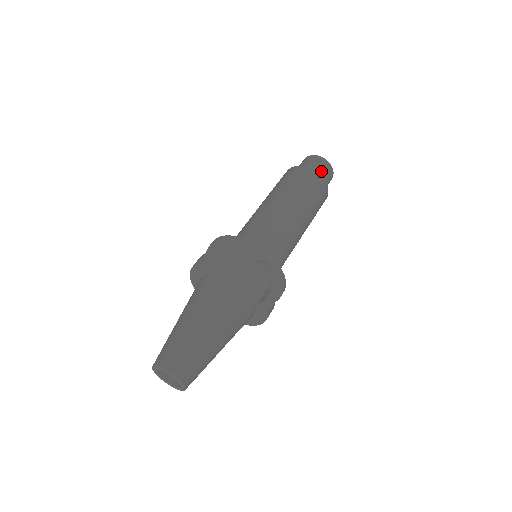
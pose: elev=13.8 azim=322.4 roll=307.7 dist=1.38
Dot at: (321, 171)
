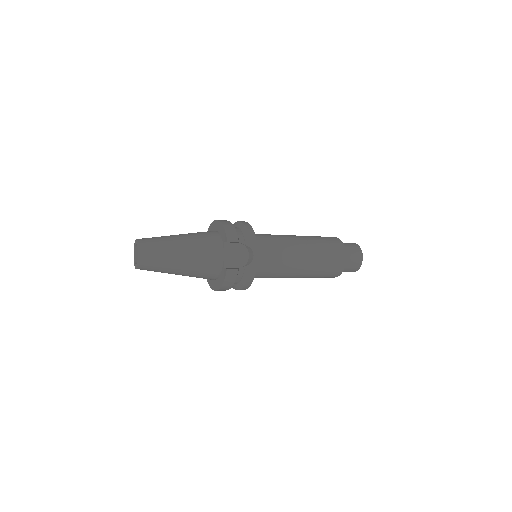
Dot at: (351, 255)
